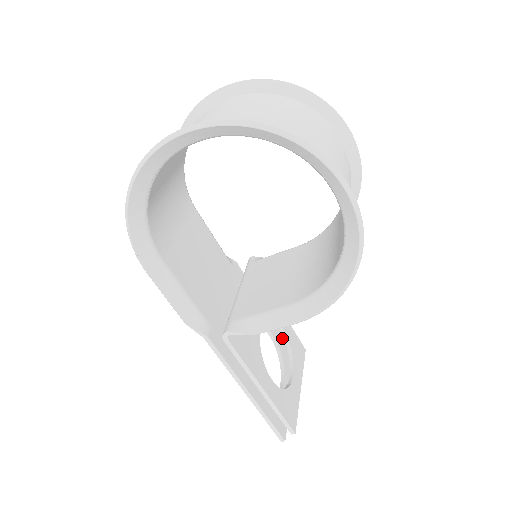
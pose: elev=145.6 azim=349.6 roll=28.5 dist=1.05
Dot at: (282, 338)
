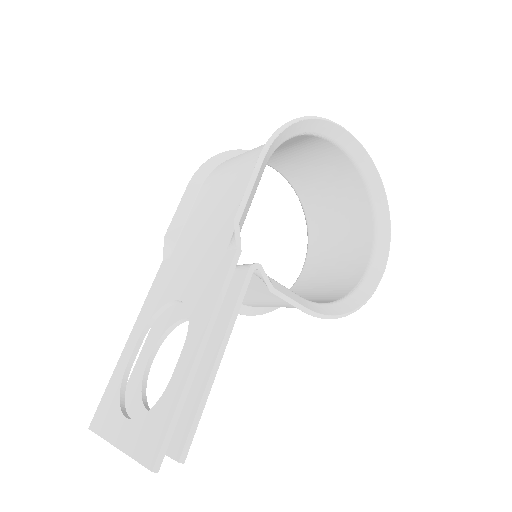
Dot at: occluded
